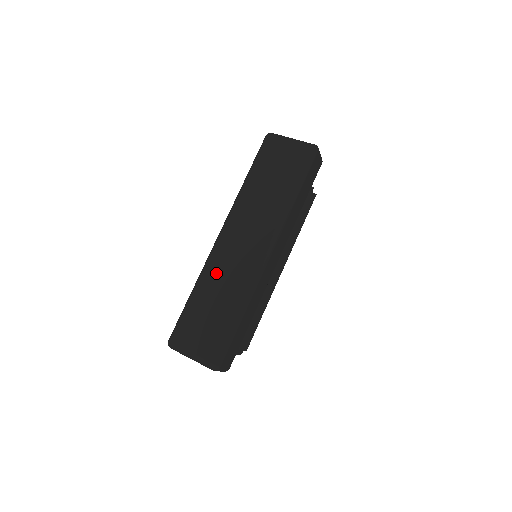
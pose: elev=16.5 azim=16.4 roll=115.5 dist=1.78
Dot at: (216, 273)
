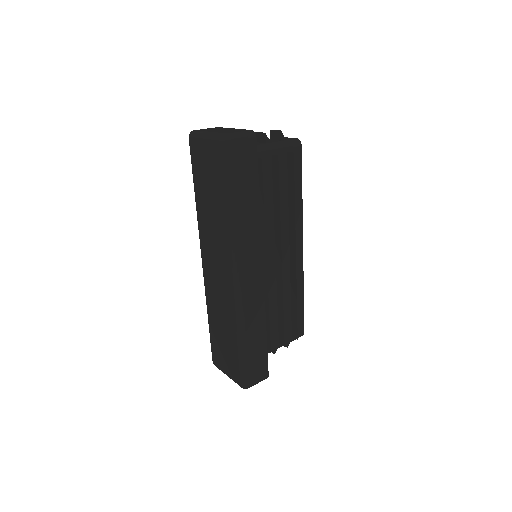
Dot at: (213, 301)
